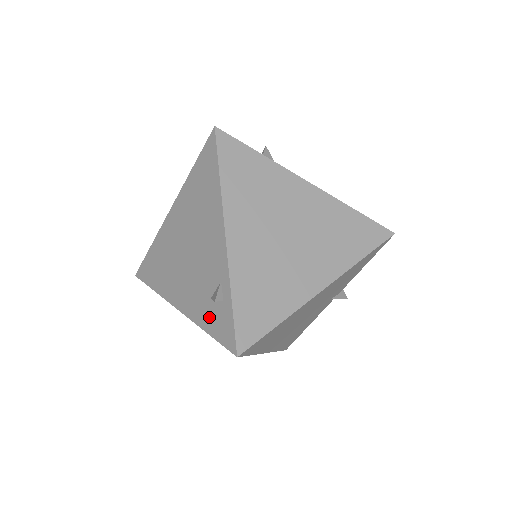
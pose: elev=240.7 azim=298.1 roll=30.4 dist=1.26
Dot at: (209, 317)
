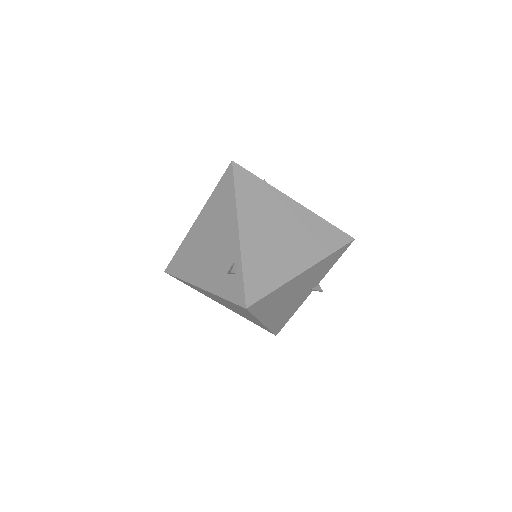
Dot at: (225, 287)
